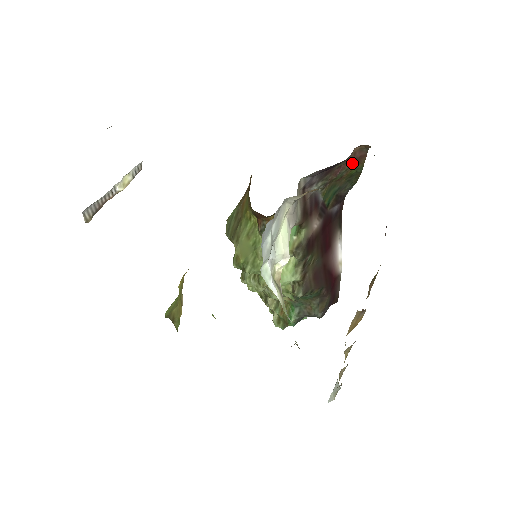
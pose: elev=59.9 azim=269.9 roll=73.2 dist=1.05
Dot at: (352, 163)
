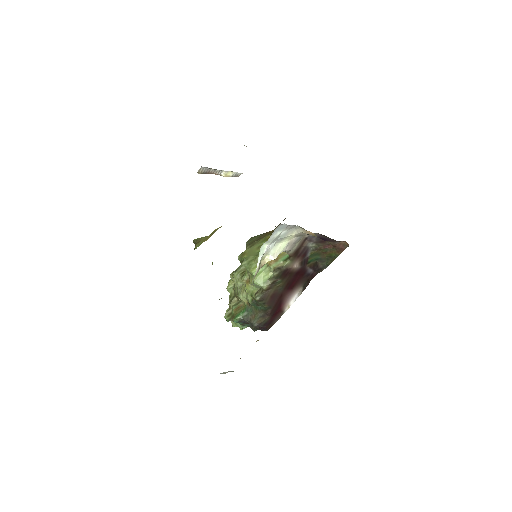
Dot at: (335, 248)
